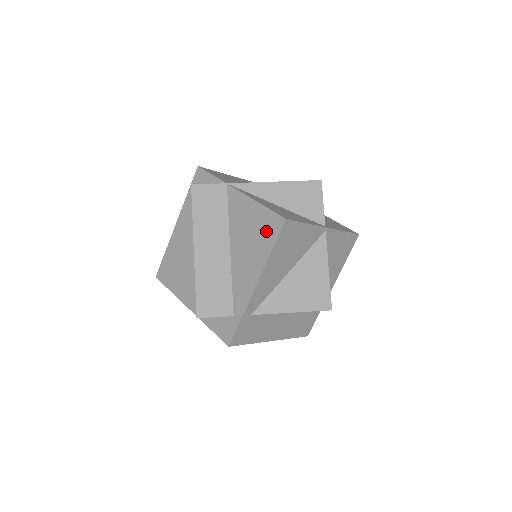
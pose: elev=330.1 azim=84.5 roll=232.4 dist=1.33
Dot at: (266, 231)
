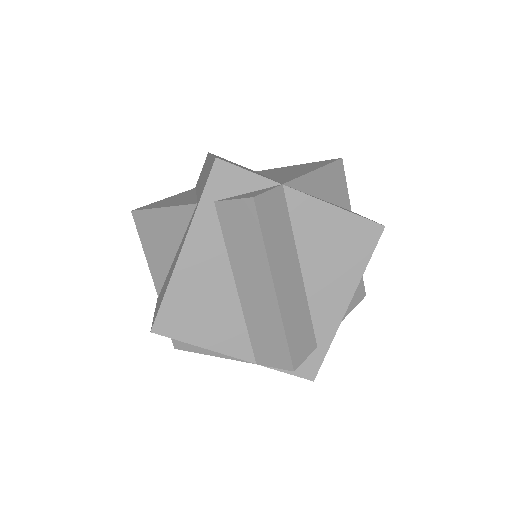
Dot at: (358, 243)
